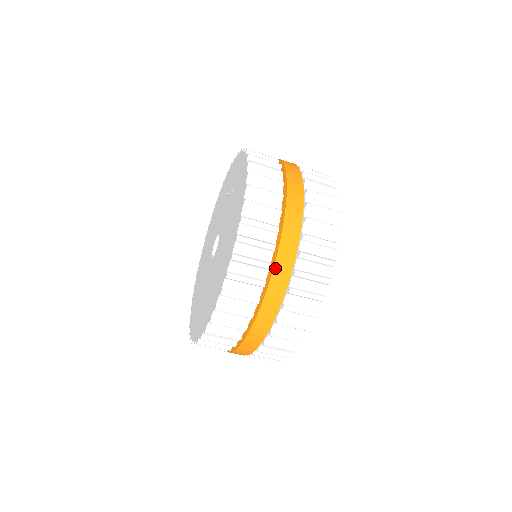
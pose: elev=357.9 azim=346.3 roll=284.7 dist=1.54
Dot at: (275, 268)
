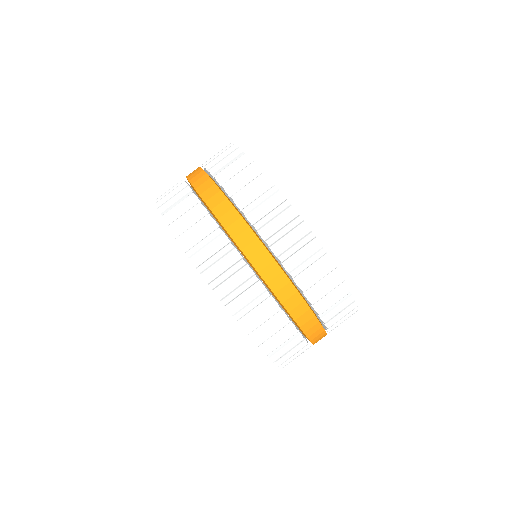
Dot at: (205, 200)
